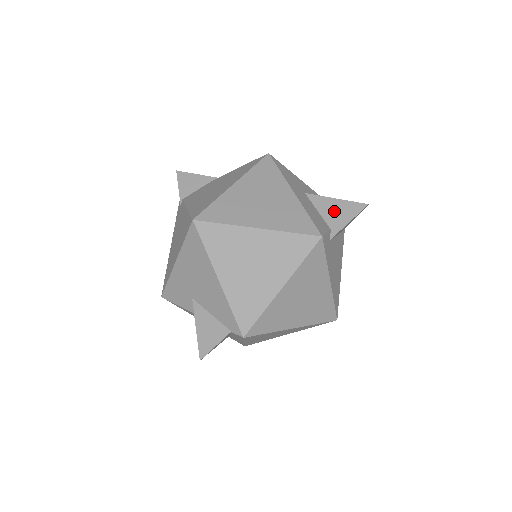
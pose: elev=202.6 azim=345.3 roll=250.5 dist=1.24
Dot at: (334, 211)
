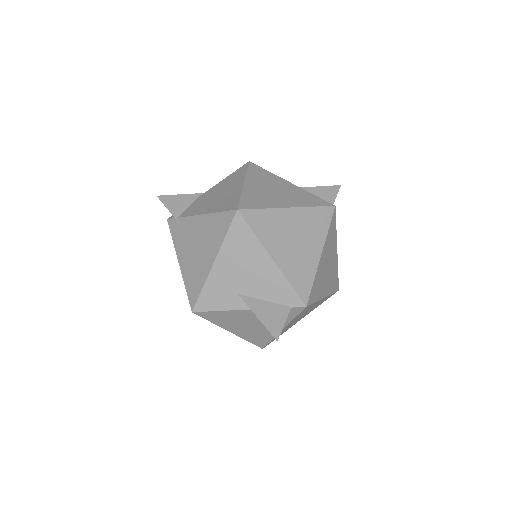
Dot at: (319, 195)
